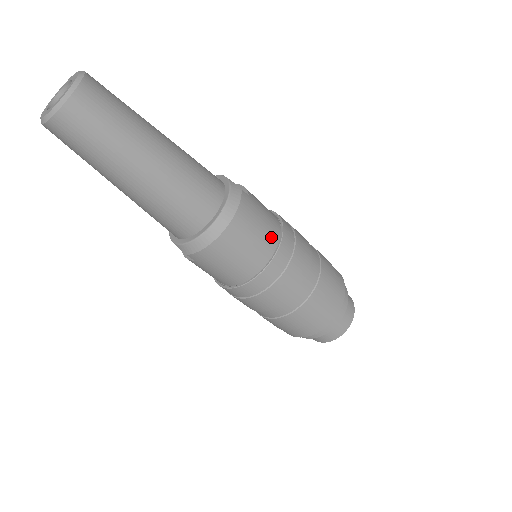
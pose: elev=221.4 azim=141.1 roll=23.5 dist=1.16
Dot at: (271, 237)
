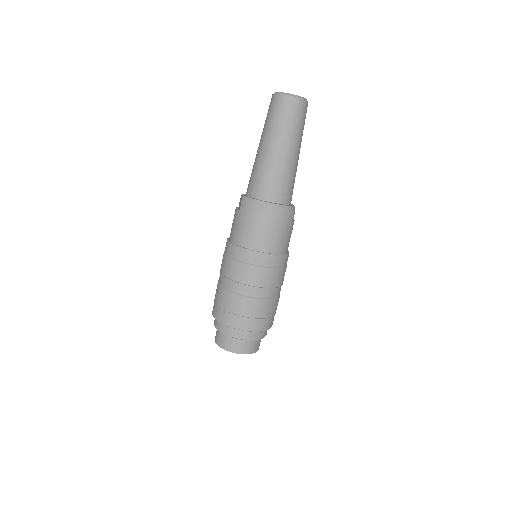
Dot at: (278, 247)
